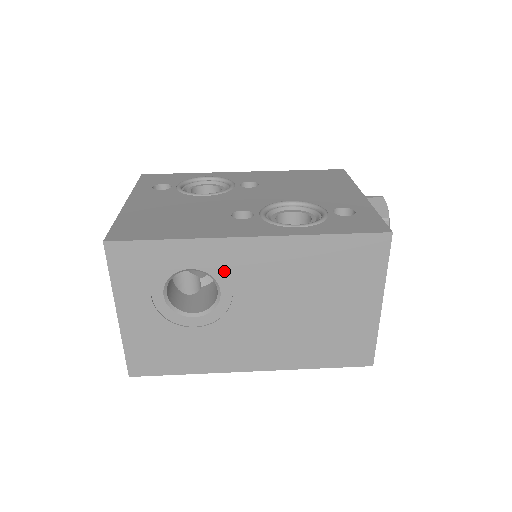
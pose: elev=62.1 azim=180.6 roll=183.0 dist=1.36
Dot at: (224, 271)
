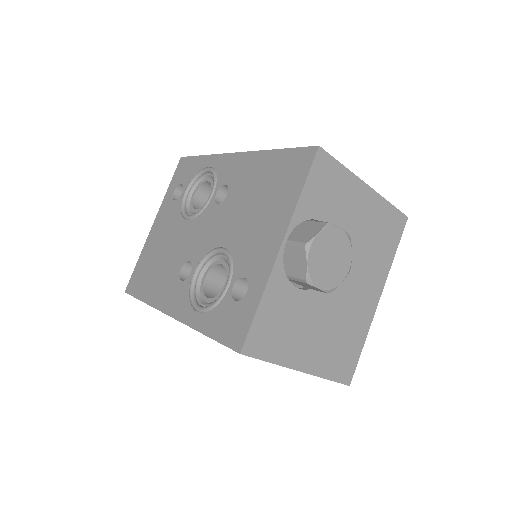
Dot at: occluded
